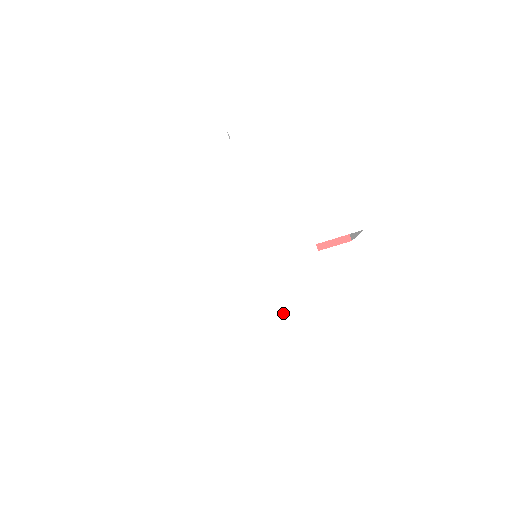
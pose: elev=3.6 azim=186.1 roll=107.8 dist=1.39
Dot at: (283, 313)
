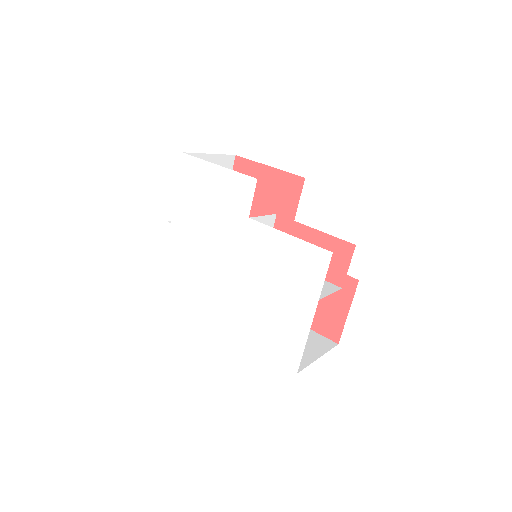
Dot at: (276, 272)
